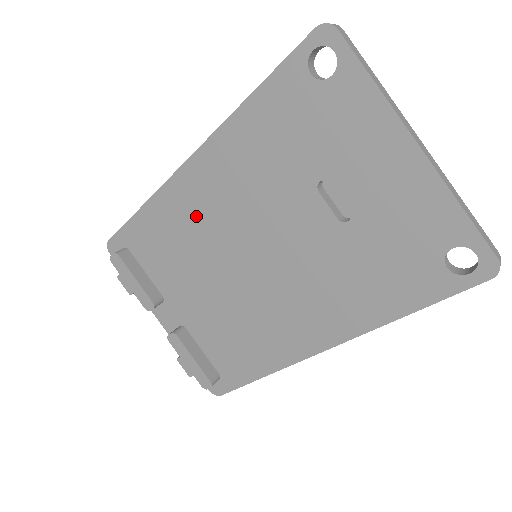
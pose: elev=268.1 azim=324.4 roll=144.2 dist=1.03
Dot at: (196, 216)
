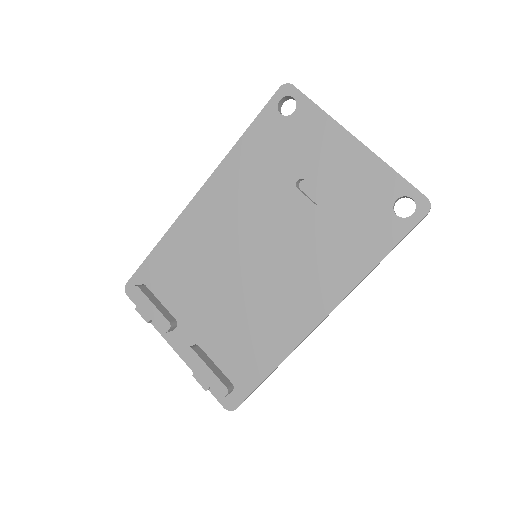
Dot at: (205, 236)
